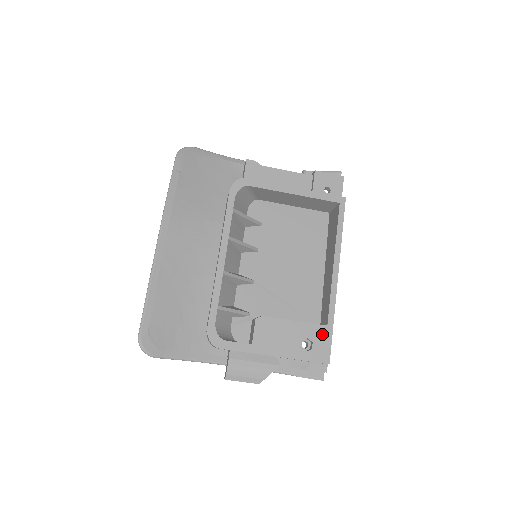
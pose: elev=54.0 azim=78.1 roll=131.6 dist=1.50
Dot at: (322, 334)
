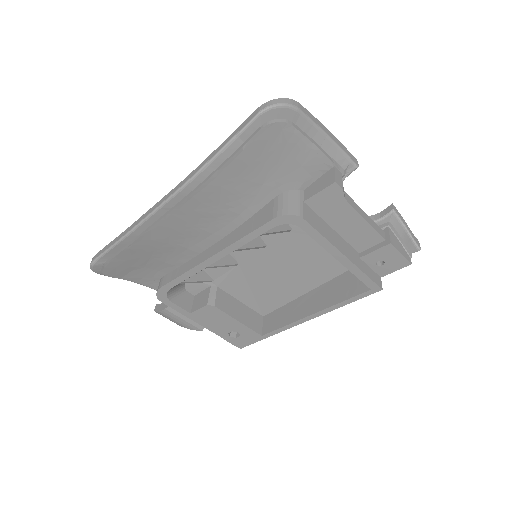
Dot at: (252, 337)
